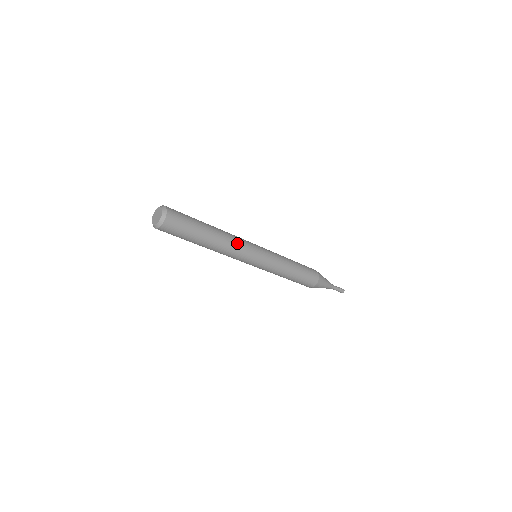
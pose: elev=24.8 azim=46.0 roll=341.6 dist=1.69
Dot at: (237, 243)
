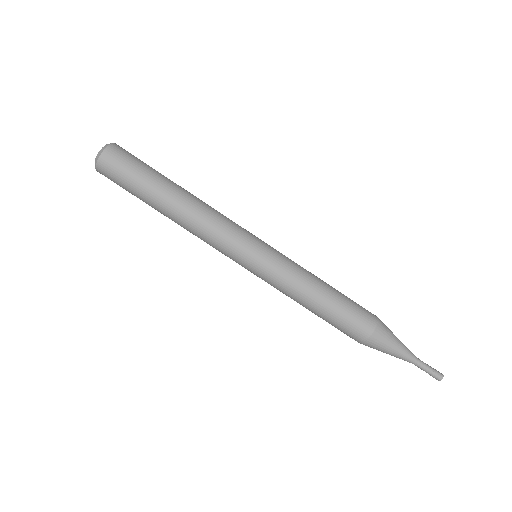
Dot at: (215, 219)
